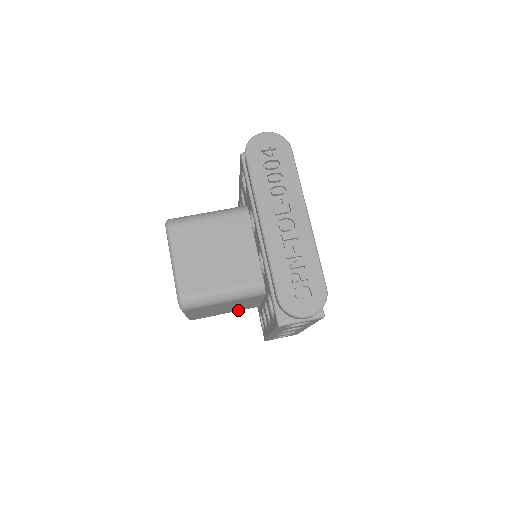
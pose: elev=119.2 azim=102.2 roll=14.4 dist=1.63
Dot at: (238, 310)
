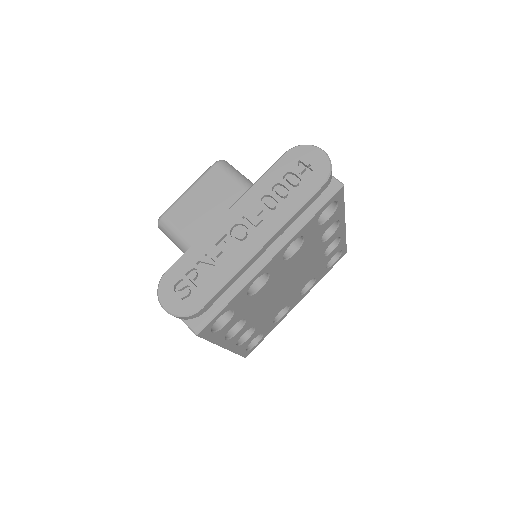
Dot at: occluded
